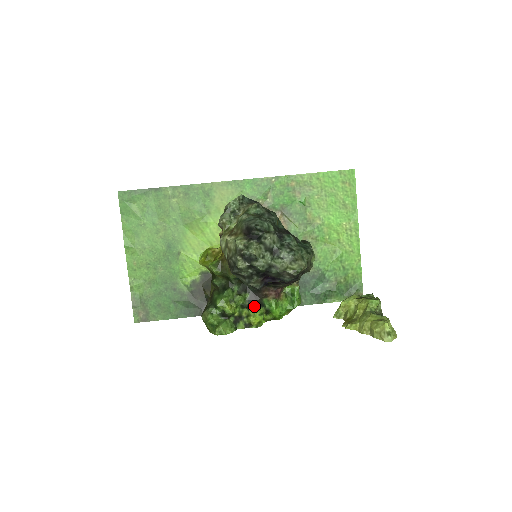
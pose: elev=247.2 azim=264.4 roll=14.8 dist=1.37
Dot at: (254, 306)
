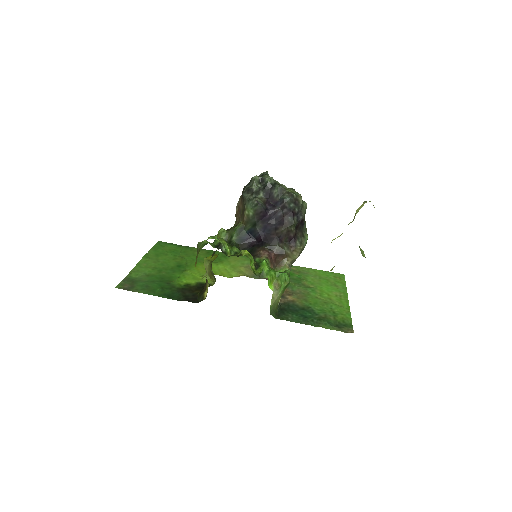
Dot at: occluded
